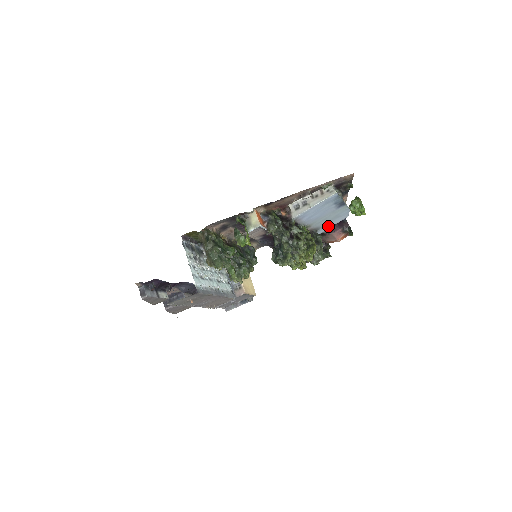
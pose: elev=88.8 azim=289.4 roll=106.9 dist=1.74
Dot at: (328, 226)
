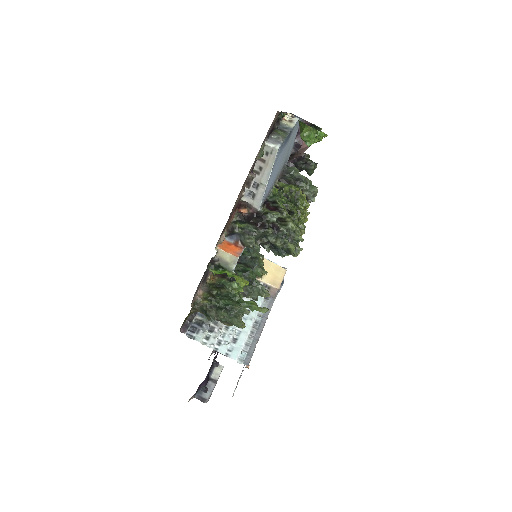
Dot at: occluded
